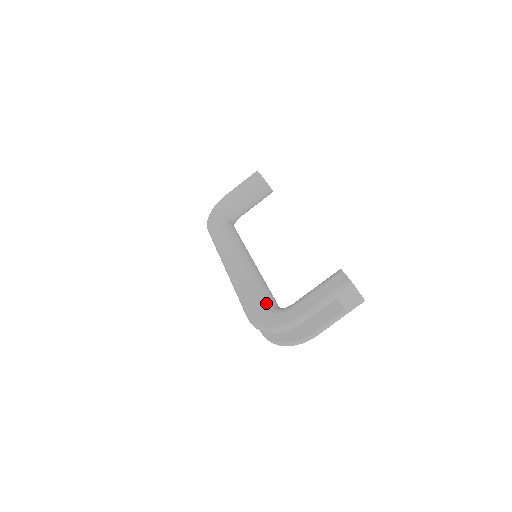
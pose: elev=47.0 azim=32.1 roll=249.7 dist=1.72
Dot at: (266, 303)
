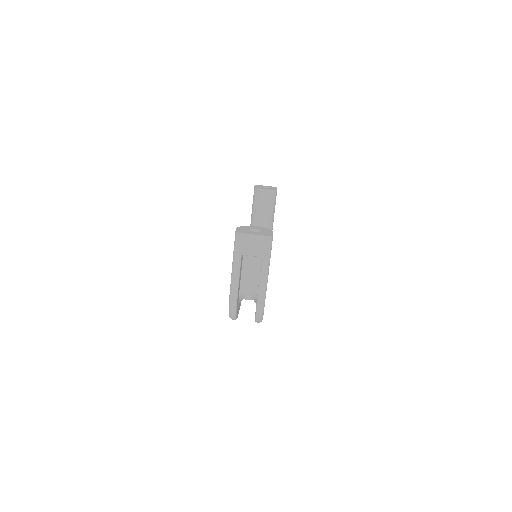
Dot at: occluded
